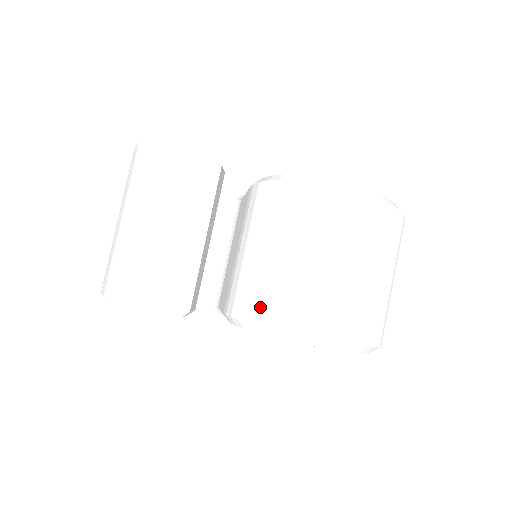
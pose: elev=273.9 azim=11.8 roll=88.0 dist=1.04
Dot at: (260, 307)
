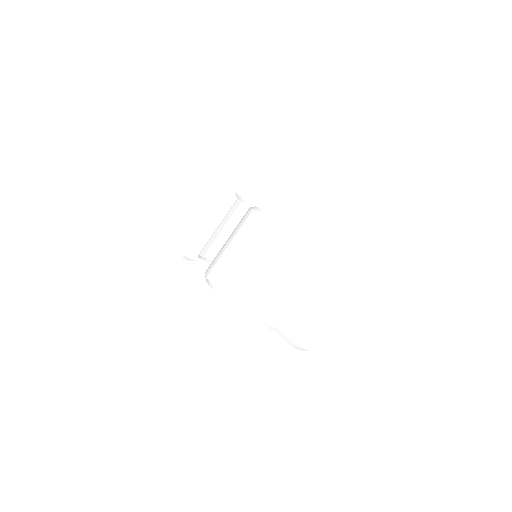
Dot at: (210, 266)
